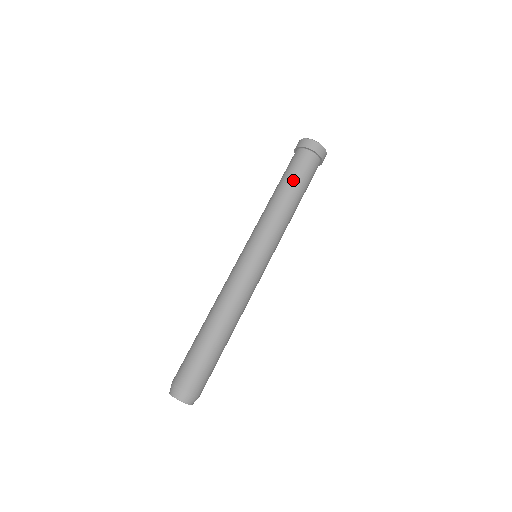
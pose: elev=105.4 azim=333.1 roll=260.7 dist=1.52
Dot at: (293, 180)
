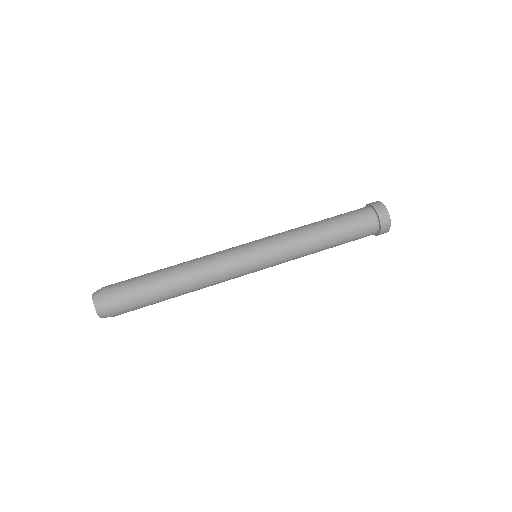
Dot at: (339, 222)
